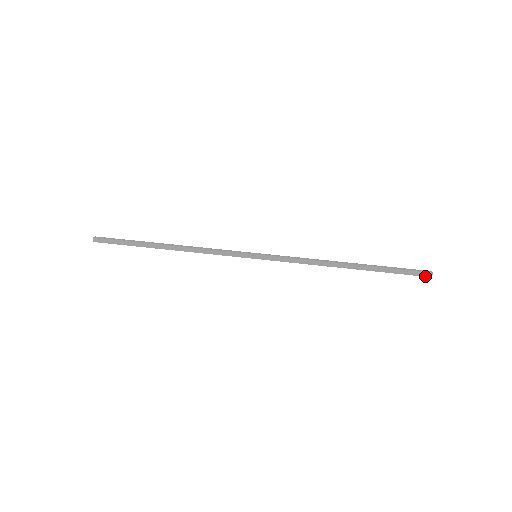
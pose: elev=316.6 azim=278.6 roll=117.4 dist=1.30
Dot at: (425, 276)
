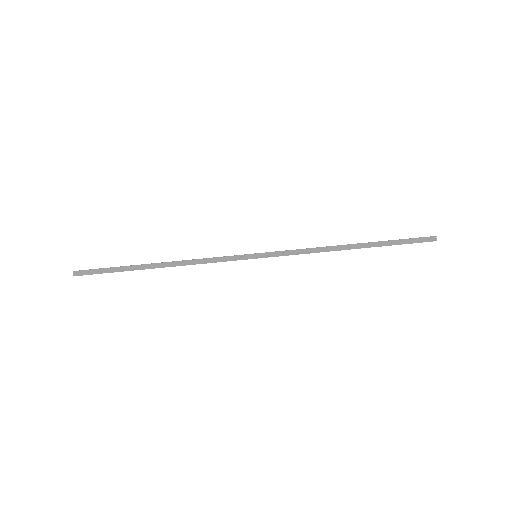
Dot at: (430, 241)
